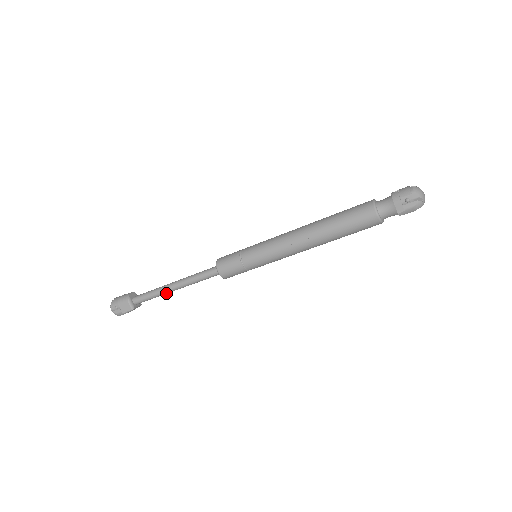
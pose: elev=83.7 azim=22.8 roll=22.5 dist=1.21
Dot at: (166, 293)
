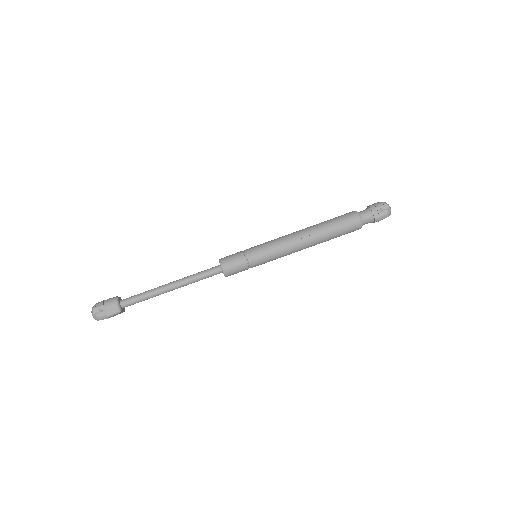
Dot at: (160, 294)
